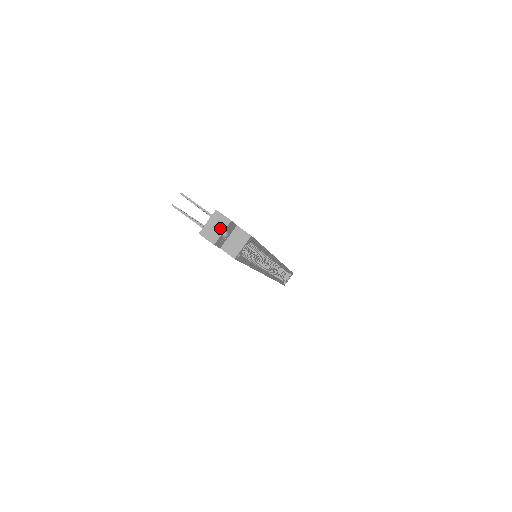
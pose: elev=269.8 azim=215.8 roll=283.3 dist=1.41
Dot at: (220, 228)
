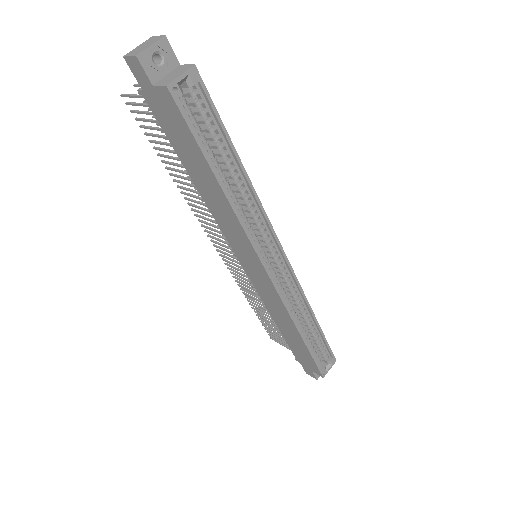
Dot at: (150, 44)
